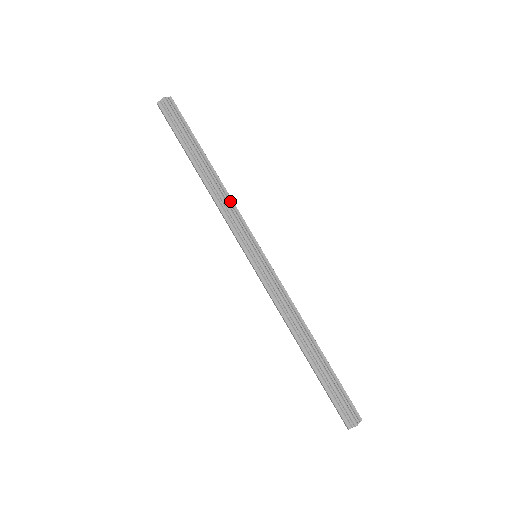
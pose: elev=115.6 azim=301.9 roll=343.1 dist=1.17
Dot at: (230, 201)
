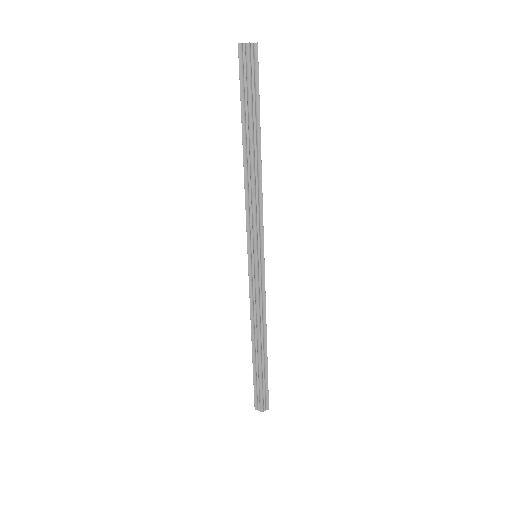
Dot at: (260, 195)
